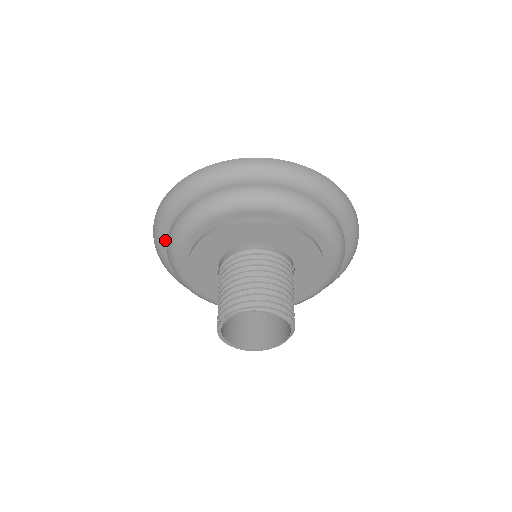
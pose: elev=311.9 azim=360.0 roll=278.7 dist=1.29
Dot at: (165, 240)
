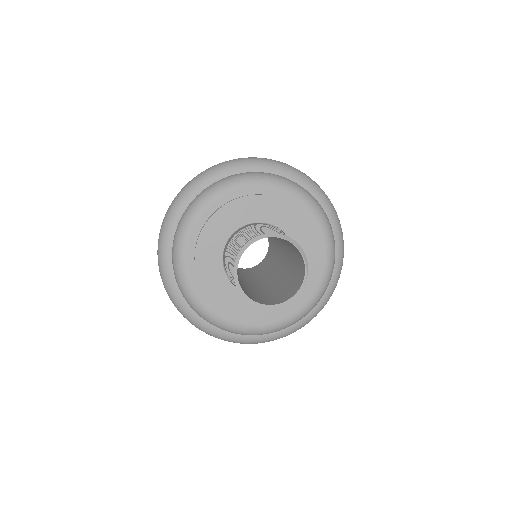
Dot at: (187, 305)
